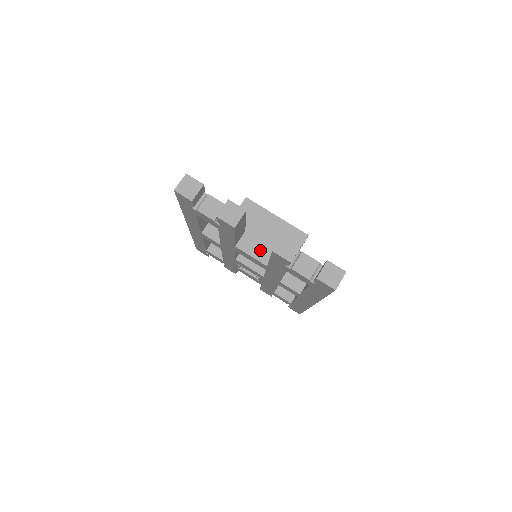
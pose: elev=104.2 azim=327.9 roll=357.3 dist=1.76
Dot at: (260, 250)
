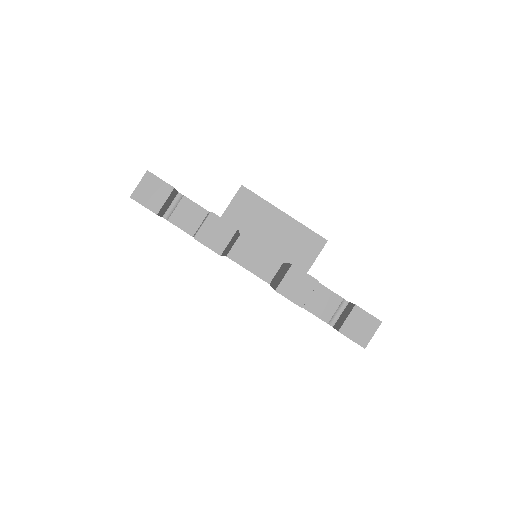
Dot at: (260, 261)
